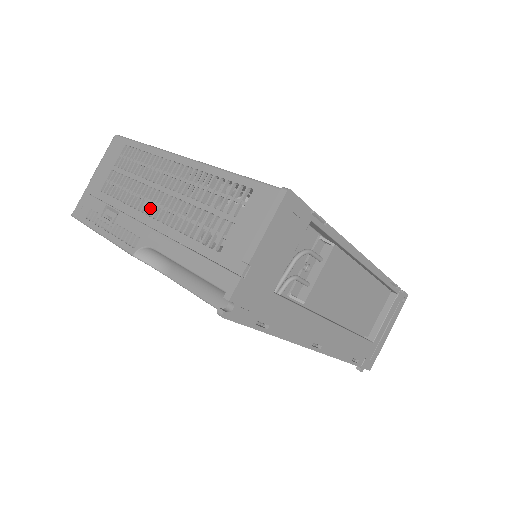
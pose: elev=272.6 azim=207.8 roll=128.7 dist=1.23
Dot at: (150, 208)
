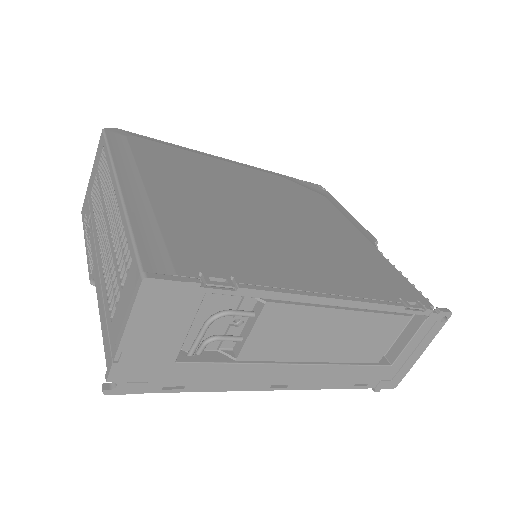
Dot at: (102, 234)
